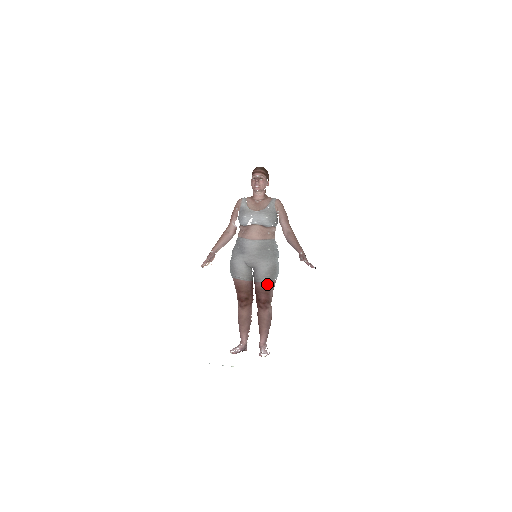
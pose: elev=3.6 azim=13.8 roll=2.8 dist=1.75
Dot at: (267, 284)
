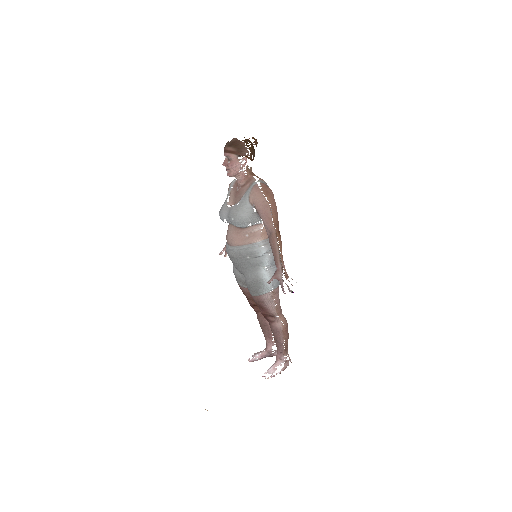
Dot at: (255, 299)
